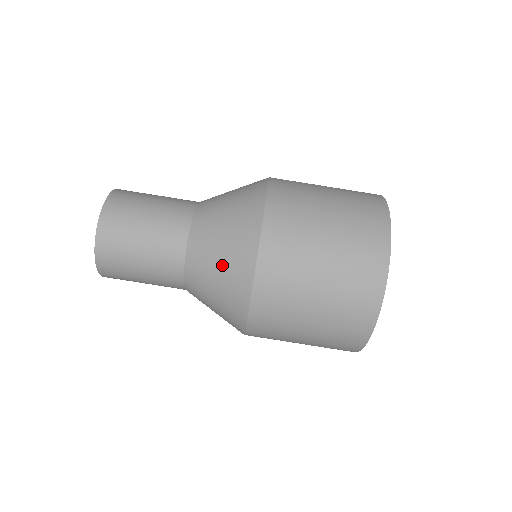
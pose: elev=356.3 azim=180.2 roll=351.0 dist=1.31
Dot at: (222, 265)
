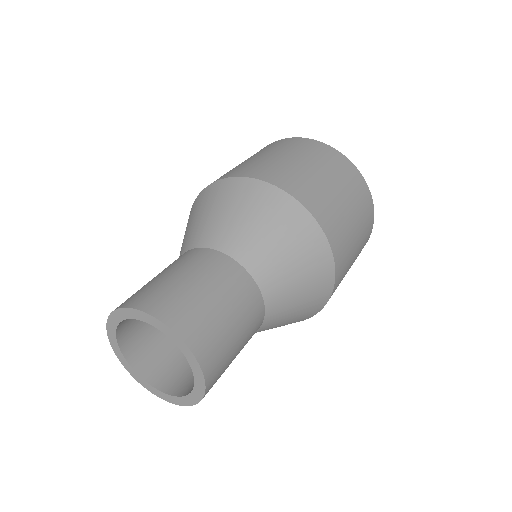
Dot at: (305, 280)
